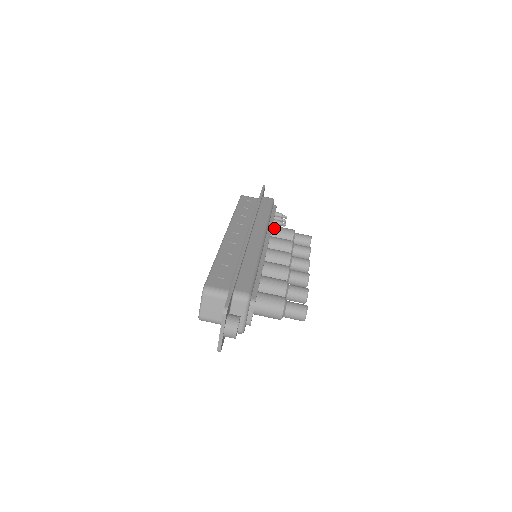
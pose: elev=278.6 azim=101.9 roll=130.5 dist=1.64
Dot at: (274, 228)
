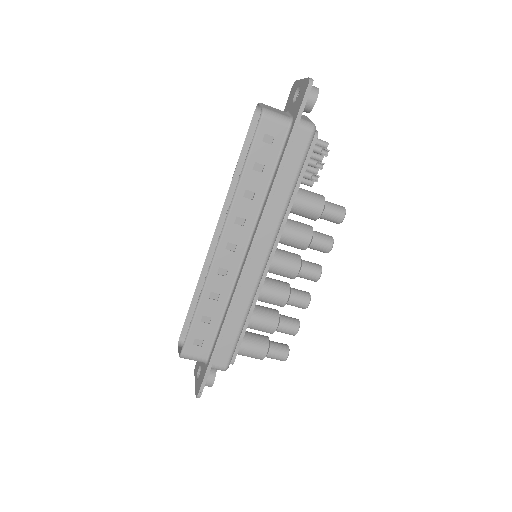
Dot at: (294, 206)
